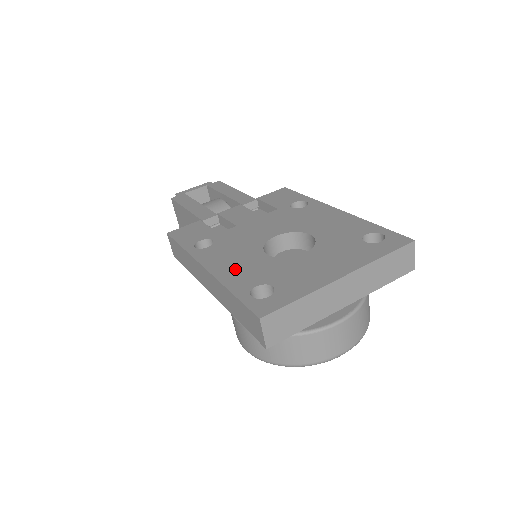
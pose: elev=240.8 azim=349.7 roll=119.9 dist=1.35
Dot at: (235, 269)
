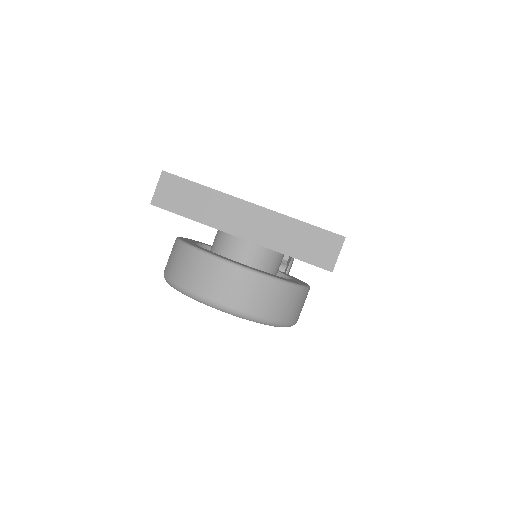
Dot at: occluded
